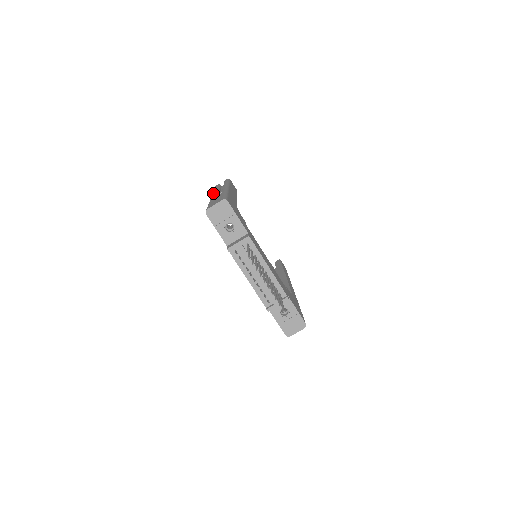
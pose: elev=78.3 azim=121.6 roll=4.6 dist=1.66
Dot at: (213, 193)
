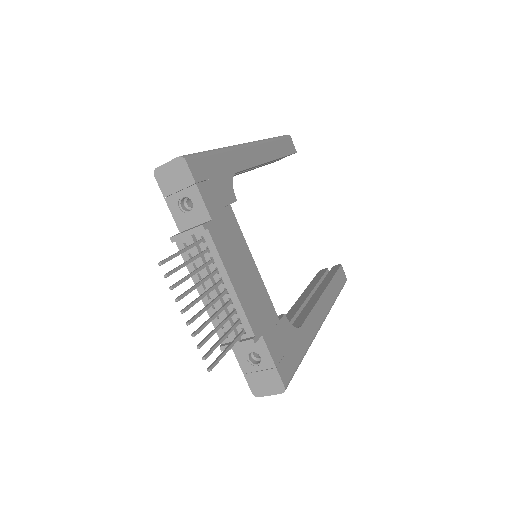
Dot at: occluded
